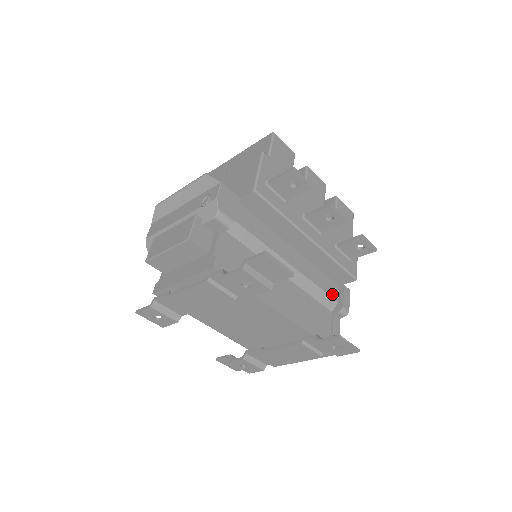
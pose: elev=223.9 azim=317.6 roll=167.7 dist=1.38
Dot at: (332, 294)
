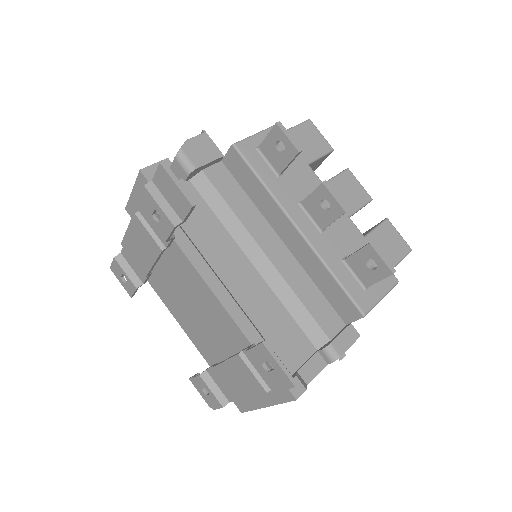
Dot at: (324, 325)
